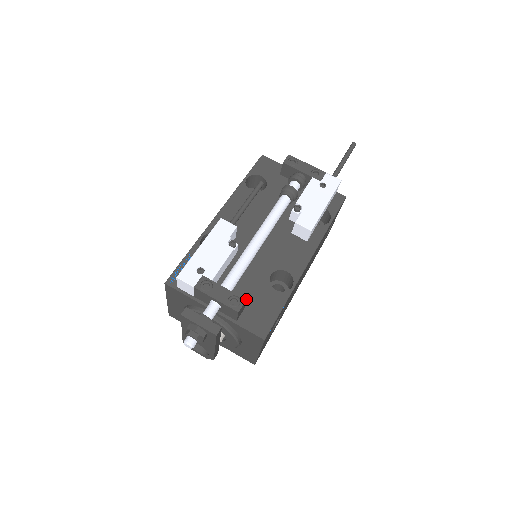
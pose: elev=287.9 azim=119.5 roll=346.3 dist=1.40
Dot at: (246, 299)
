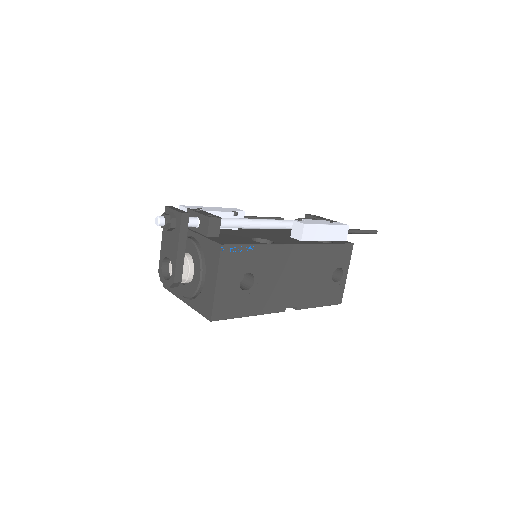
Dot at: (225, 236)
